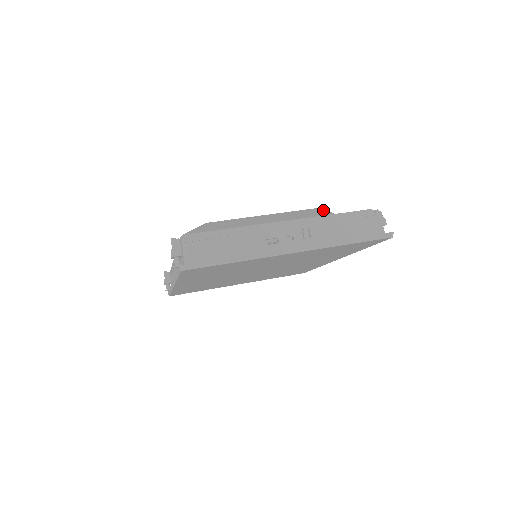
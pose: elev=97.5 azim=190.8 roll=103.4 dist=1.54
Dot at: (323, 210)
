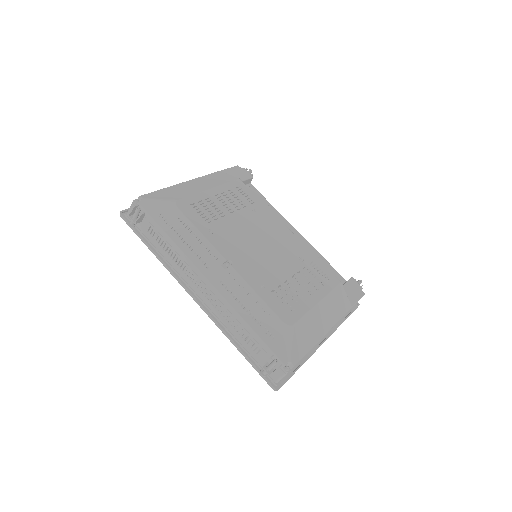
Dot at: (345, 294)
